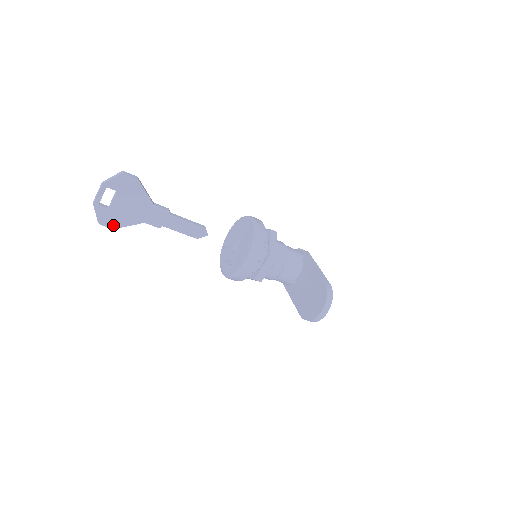
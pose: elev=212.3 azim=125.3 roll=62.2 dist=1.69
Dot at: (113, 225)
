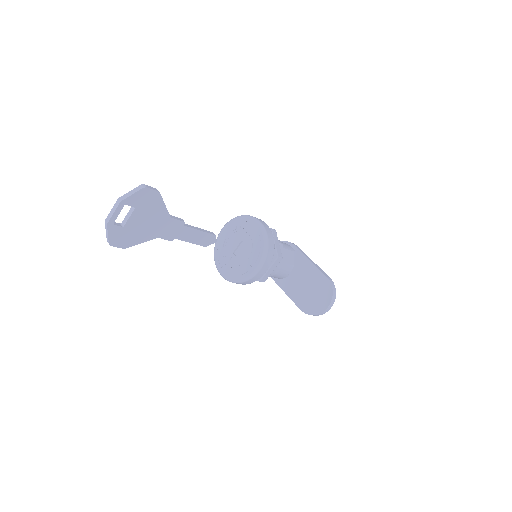
Dot at: (125, 244)
